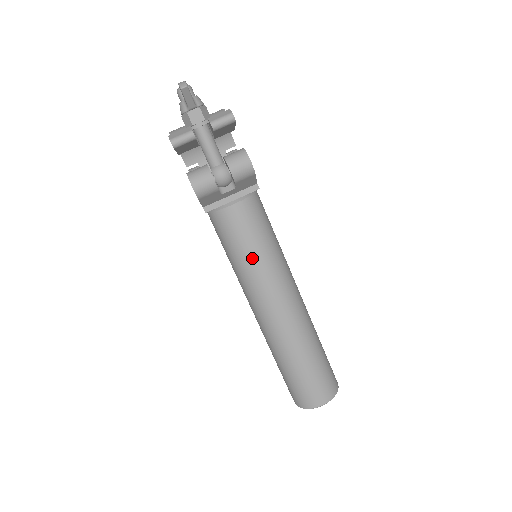
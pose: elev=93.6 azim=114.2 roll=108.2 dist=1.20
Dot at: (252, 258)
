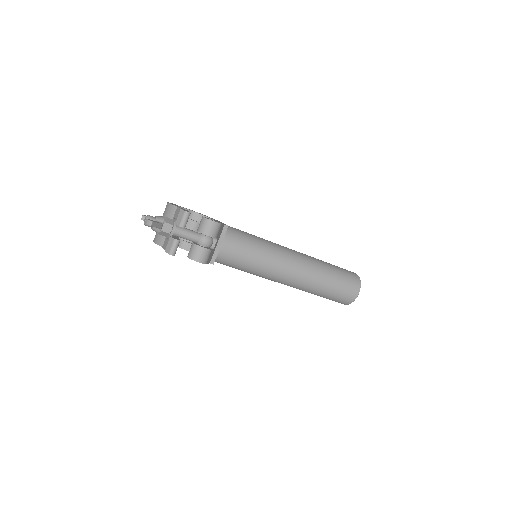
Dot at: (257, 261)
